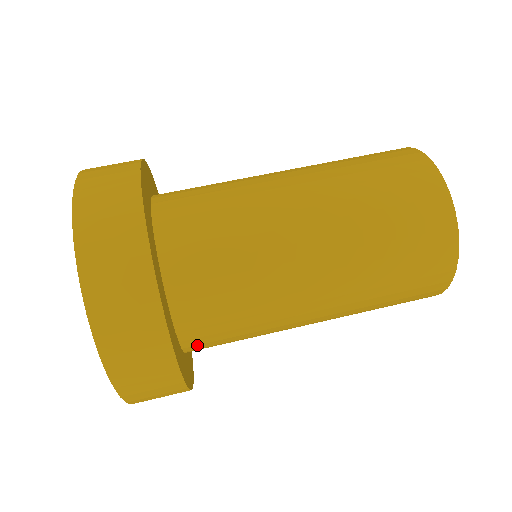
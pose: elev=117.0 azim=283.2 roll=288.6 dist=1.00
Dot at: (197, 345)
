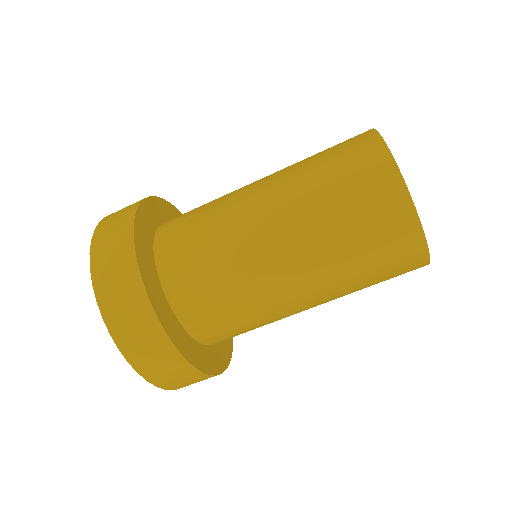
Dot at: occluded
